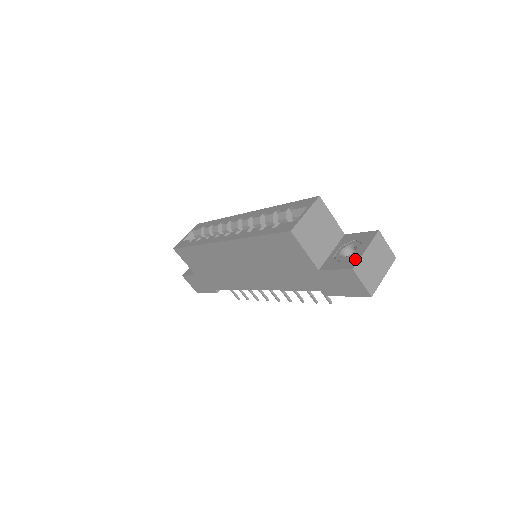
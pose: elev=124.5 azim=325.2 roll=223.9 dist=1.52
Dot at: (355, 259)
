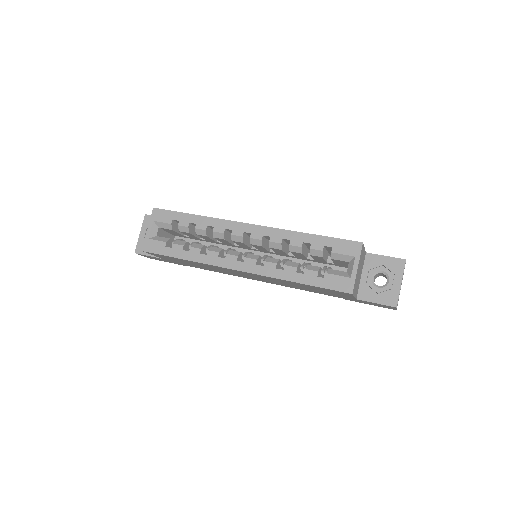
Dot at: (395, 295)
